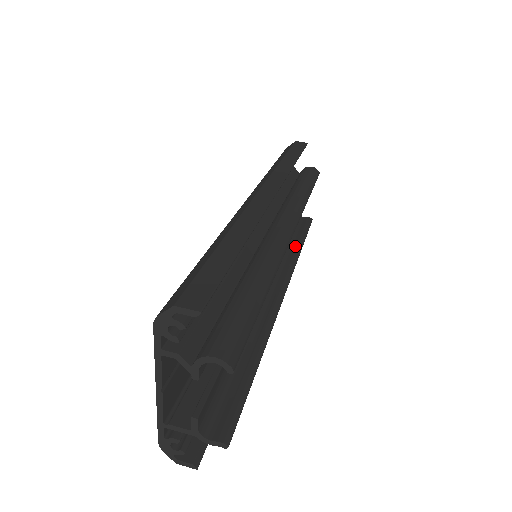
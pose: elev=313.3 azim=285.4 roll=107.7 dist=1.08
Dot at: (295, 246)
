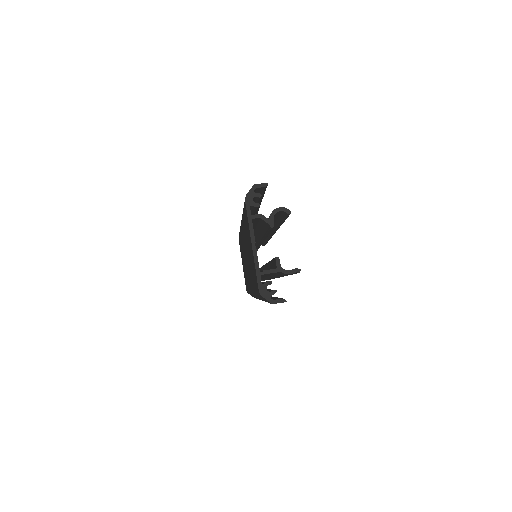
Dot at: occluded
